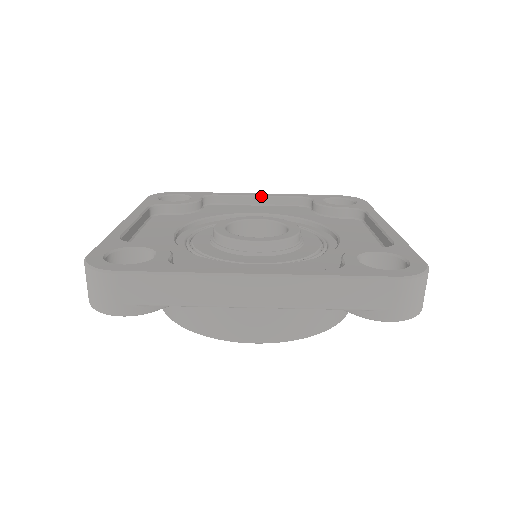
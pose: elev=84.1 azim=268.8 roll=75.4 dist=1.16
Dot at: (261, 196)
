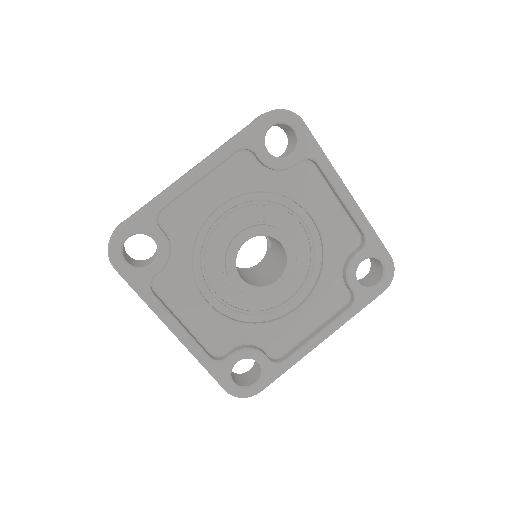
Dot at: (344, 203)
